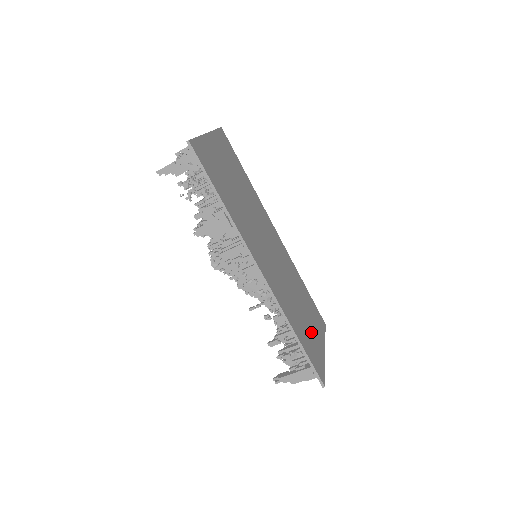
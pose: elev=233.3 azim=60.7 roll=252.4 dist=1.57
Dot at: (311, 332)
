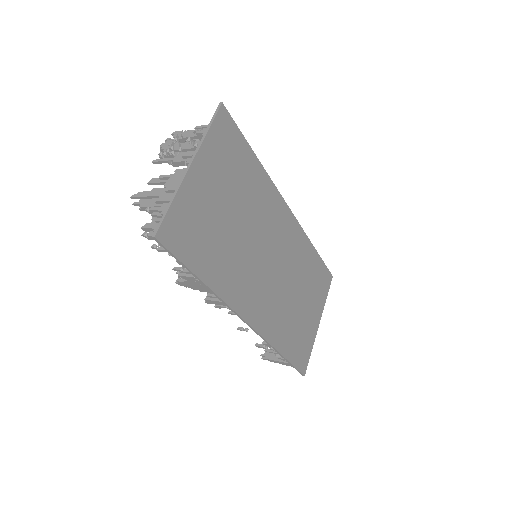
Dot at: (305, 320)
